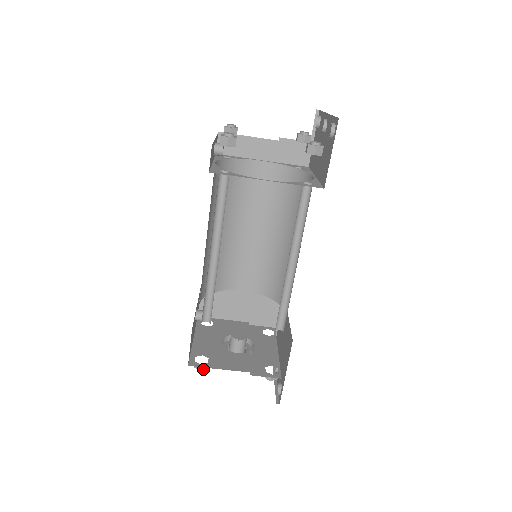
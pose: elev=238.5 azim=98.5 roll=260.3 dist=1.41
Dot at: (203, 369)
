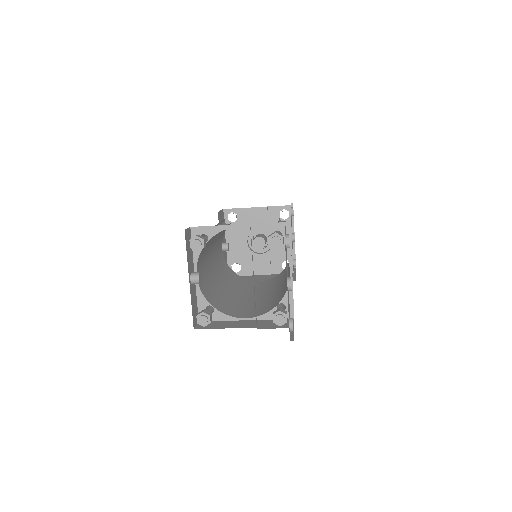
Dot at: occluded
